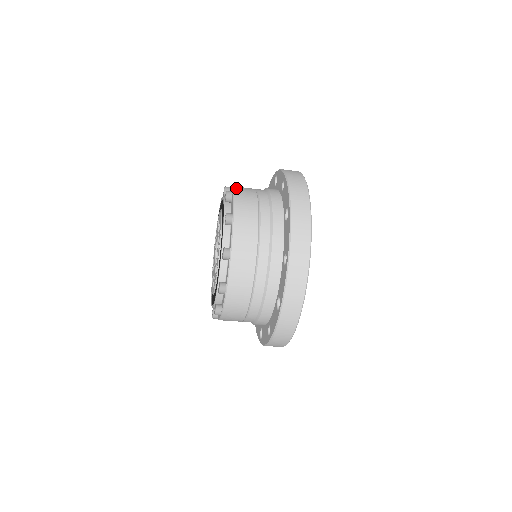
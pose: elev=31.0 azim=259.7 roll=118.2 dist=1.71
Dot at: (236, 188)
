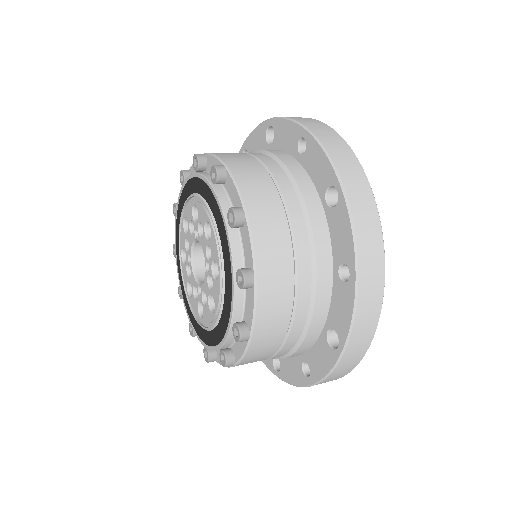
Dot at: (261, 258)
